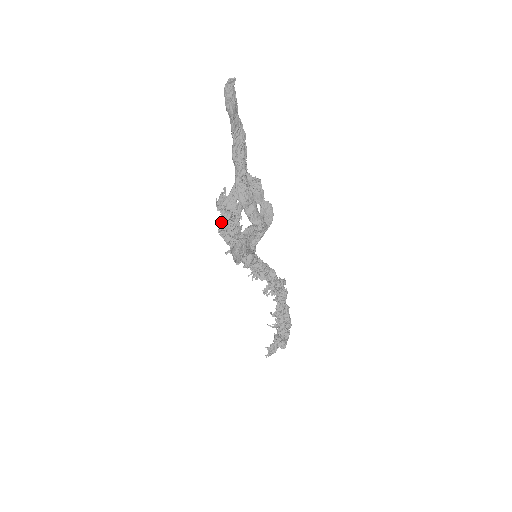
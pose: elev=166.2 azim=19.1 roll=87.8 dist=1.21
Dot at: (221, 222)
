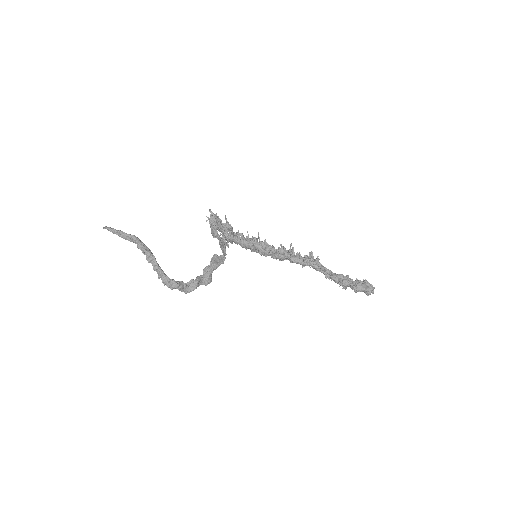
Dot at: occluded
